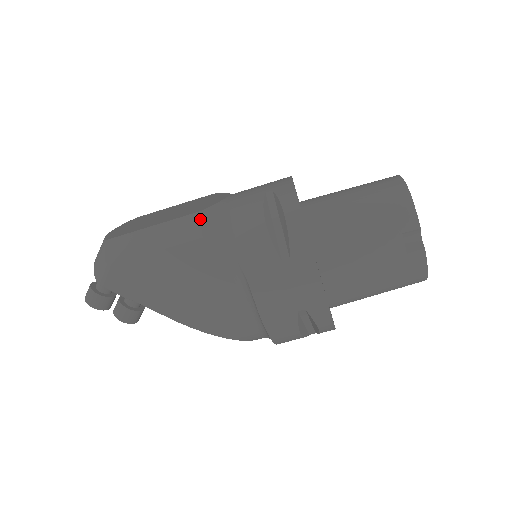
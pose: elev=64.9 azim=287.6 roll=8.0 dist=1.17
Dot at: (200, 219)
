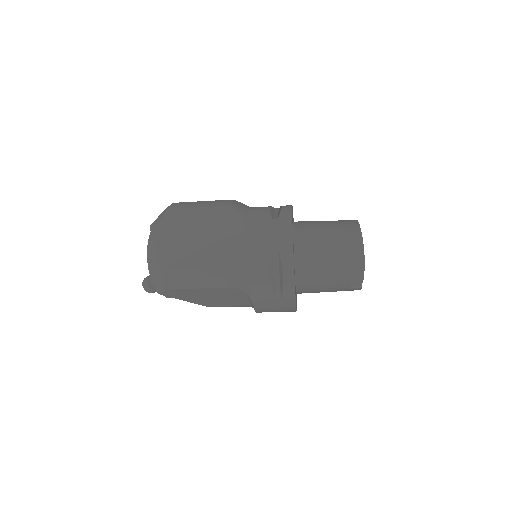
Dot at: (228, 273)
